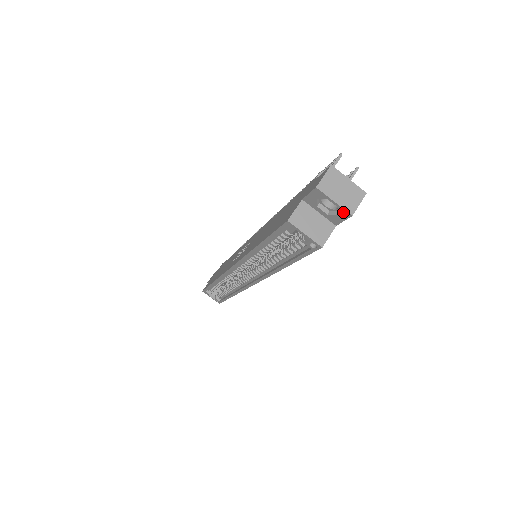
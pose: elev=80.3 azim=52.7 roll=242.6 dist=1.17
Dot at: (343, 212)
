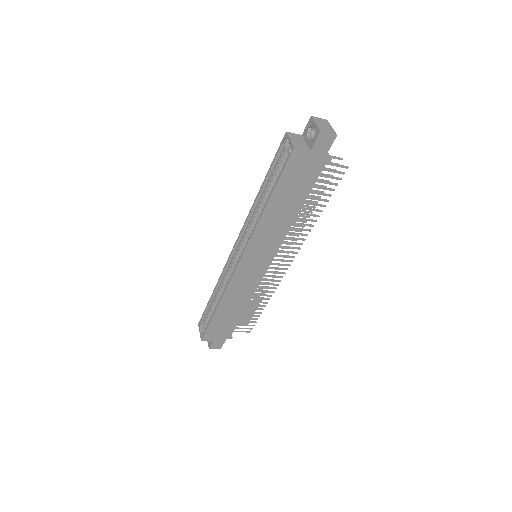
Dot at: (317, 131)
